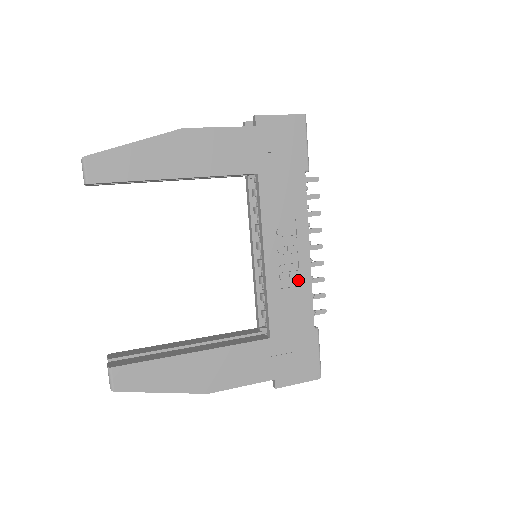
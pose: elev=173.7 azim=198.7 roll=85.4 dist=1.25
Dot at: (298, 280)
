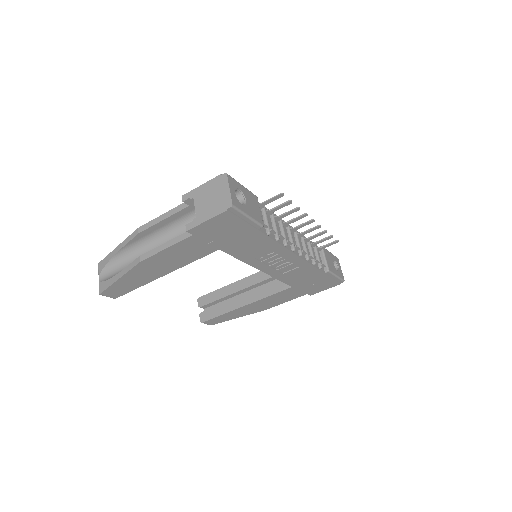
Dot at: (296, 265)
